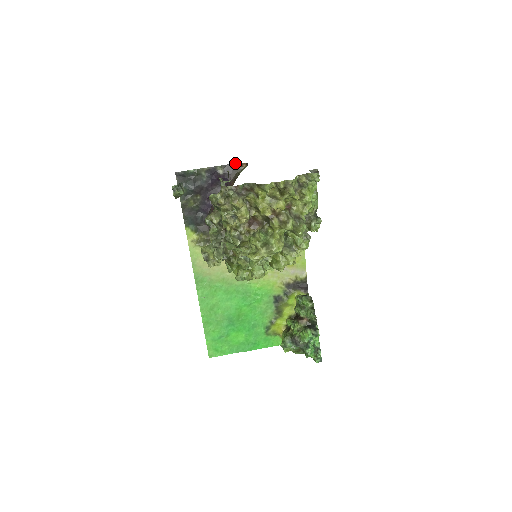
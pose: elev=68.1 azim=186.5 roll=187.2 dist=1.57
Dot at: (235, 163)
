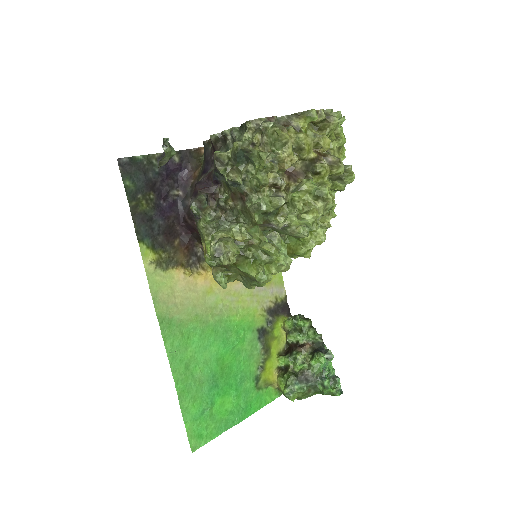
Dot at: occluded
